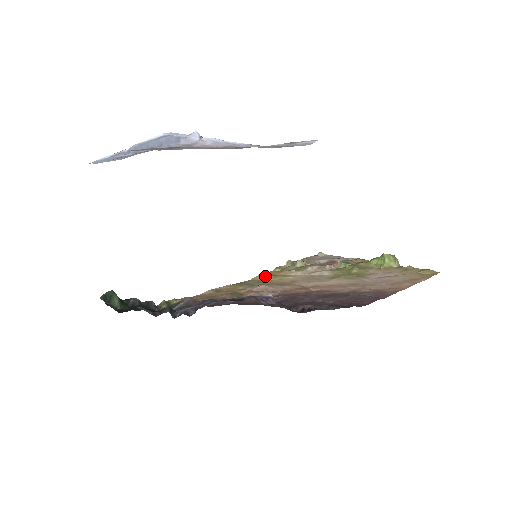
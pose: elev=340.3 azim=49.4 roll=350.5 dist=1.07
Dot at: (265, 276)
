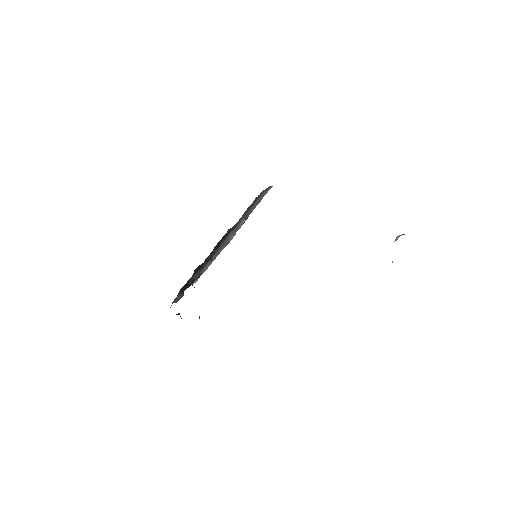
Dot at: occluded
